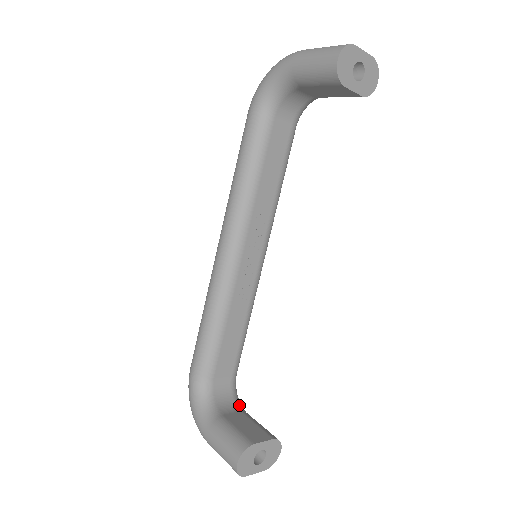
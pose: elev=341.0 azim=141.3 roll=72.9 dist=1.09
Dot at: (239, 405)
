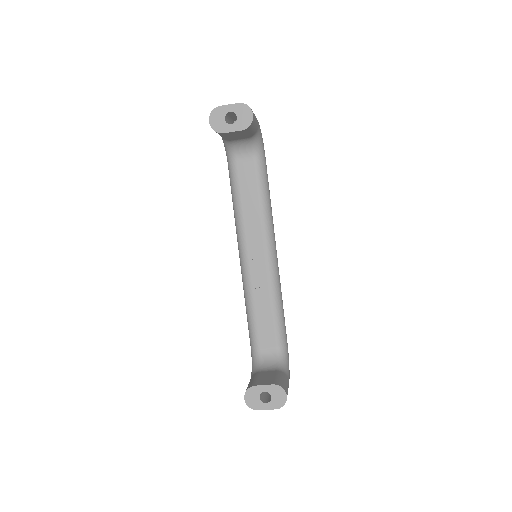
Dot at: (280, 367)
